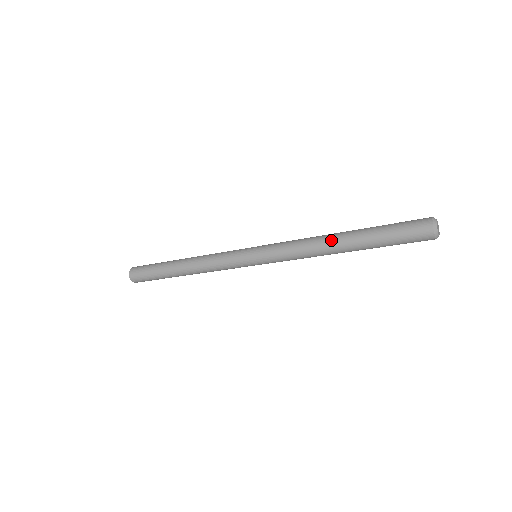
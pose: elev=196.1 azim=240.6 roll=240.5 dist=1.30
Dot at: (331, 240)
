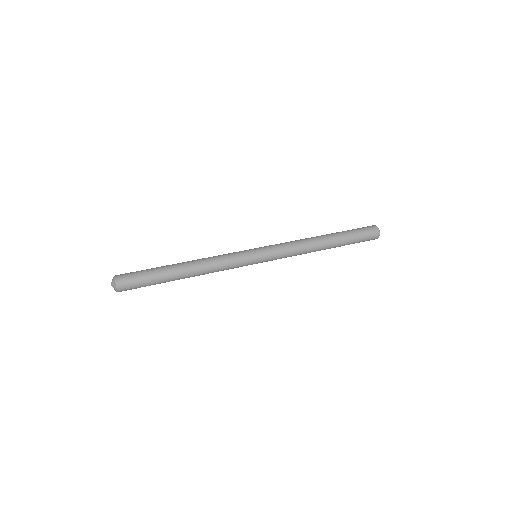
Dot at: (321, 243)
